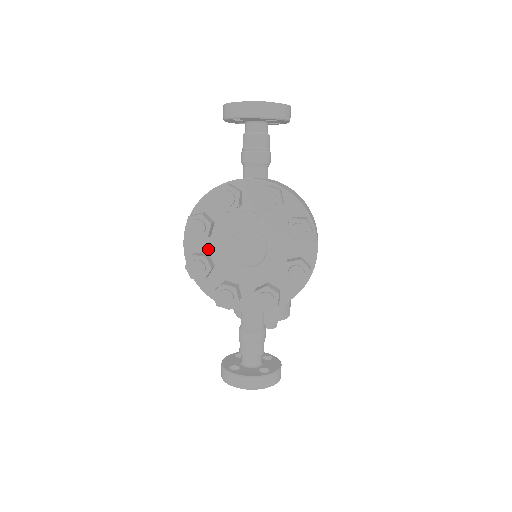
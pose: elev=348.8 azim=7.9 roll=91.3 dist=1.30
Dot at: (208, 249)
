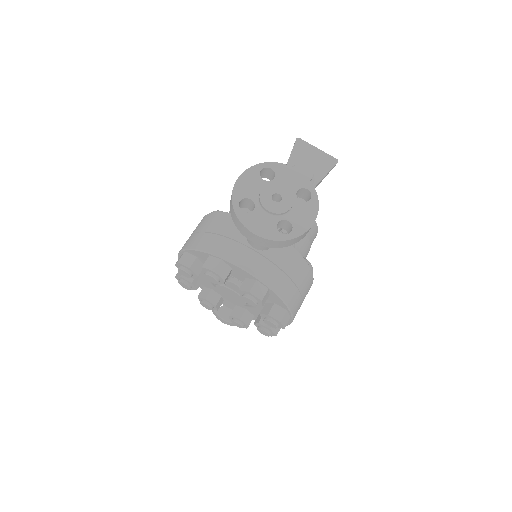
Dot at: occluded
